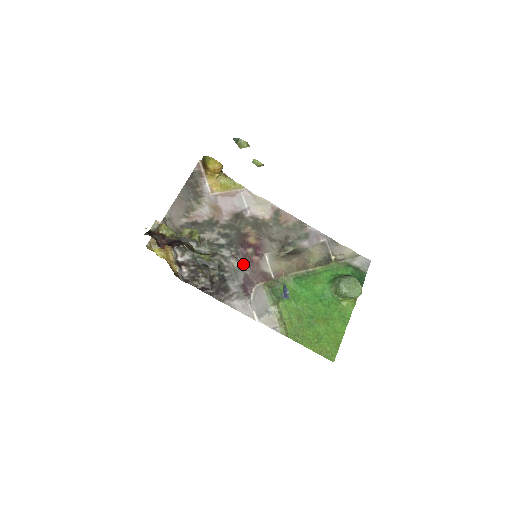
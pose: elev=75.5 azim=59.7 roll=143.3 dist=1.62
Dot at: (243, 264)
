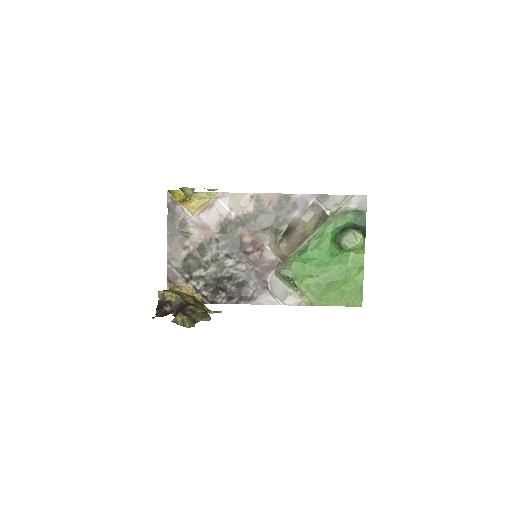
Dot at: (250, 264)
